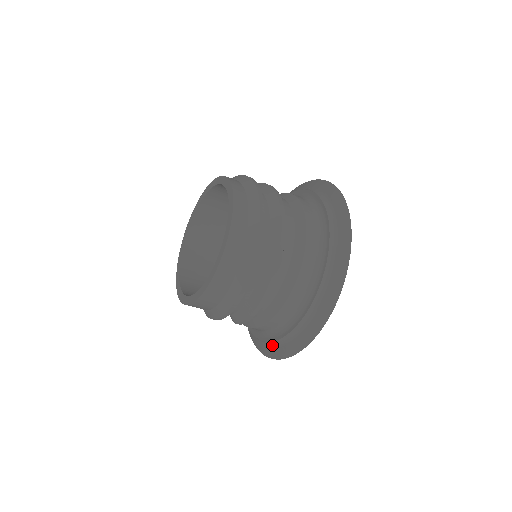
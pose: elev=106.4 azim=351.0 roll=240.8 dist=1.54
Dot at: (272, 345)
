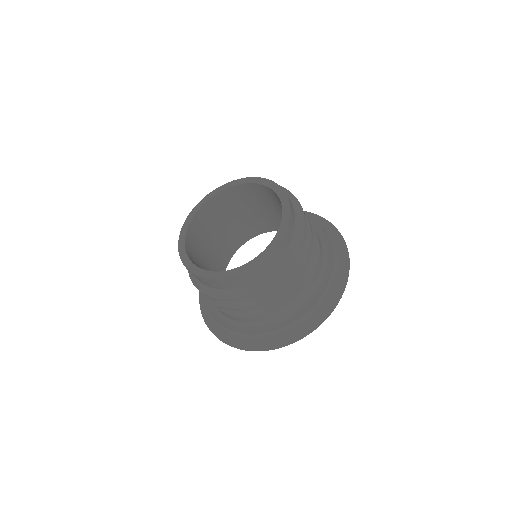
Dot at: (229, 331)
